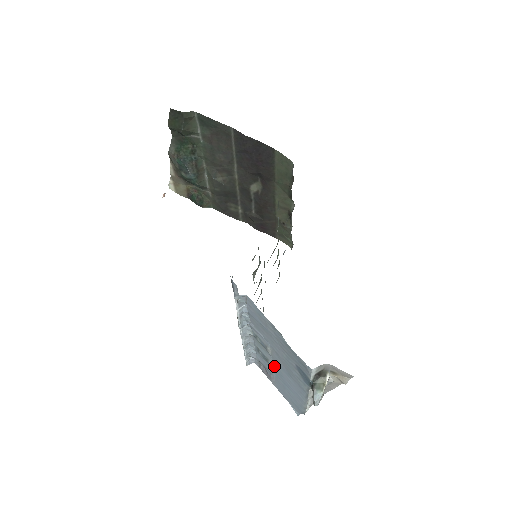
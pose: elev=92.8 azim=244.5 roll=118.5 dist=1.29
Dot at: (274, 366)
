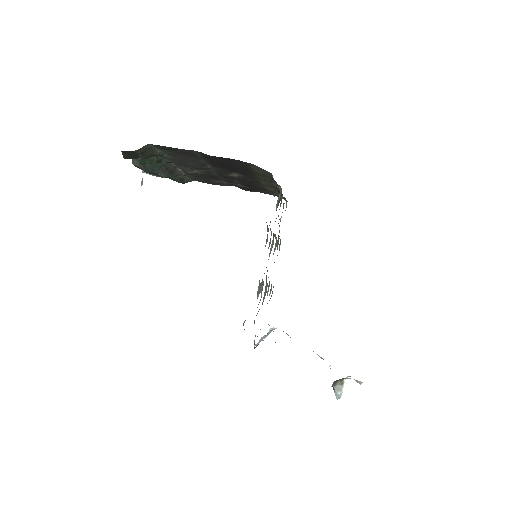
Dot at: occluded
